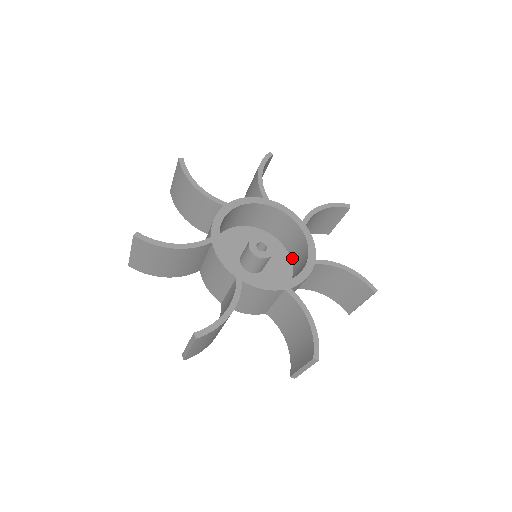
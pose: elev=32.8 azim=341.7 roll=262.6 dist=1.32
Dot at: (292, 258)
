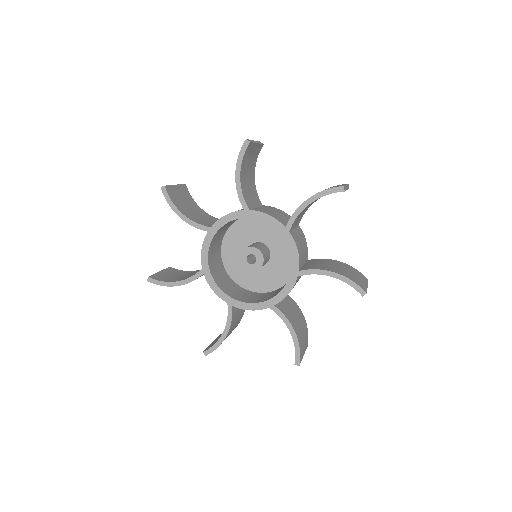
Dot at: occluded
